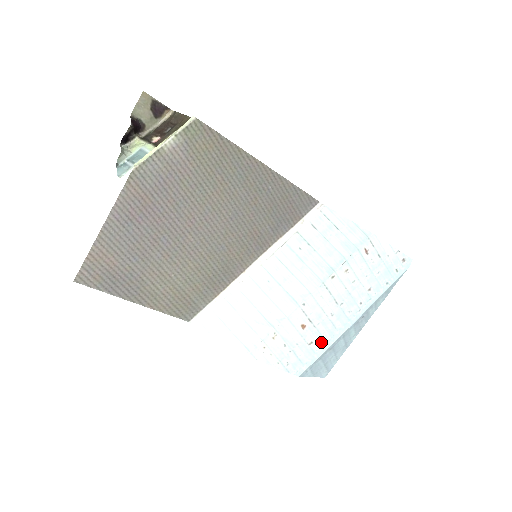
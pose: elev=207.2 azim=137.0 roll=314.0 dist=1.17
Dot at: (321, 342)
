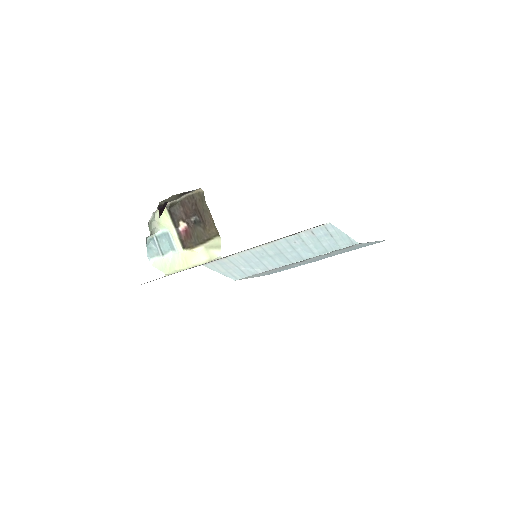
Dot at: (291, 267)
